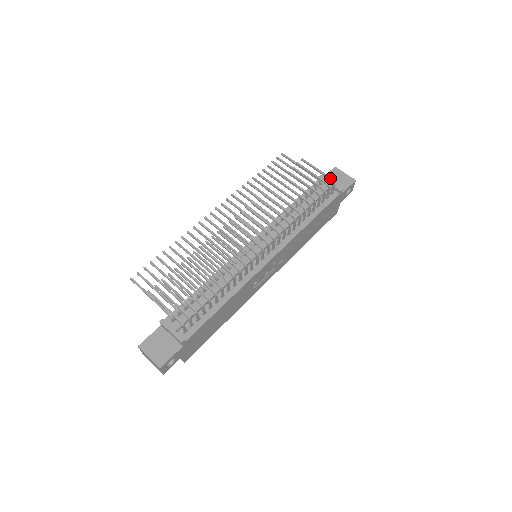
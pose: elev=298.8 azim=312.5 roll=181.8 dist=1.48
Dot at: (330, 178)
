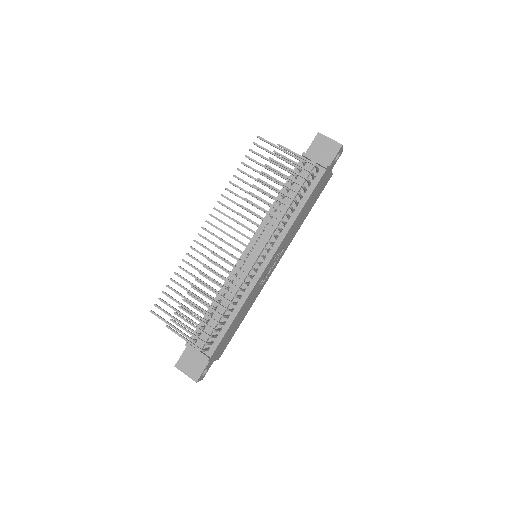
Dot at: (310, 163)
